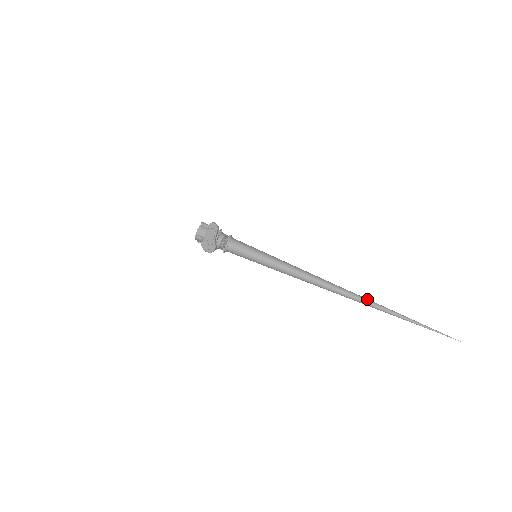
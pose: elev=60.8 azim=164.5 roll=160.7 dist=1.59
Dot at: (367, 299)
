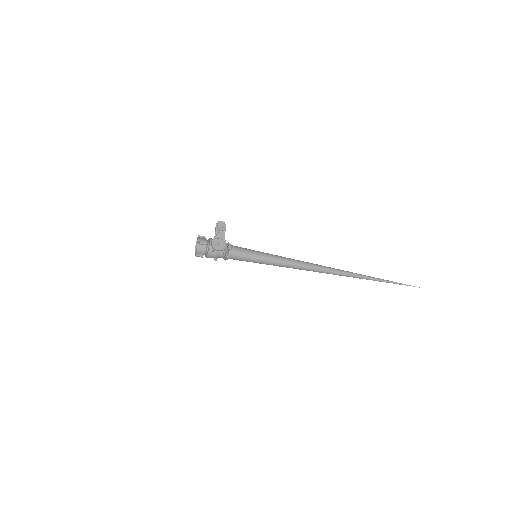
Dot at: (350, 272)
